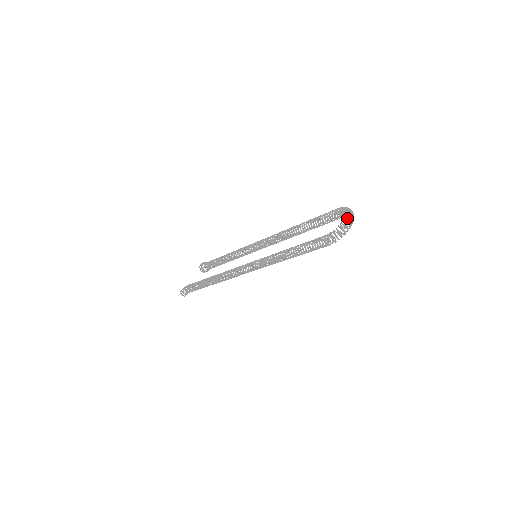
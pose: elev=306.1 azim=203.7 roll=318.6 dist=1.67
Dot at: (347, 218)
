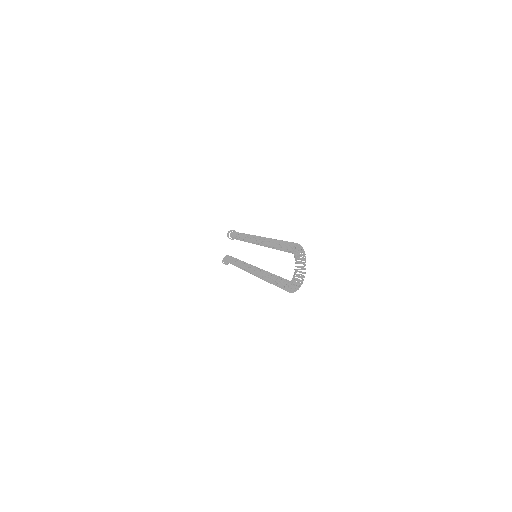
Dot at: occluded
